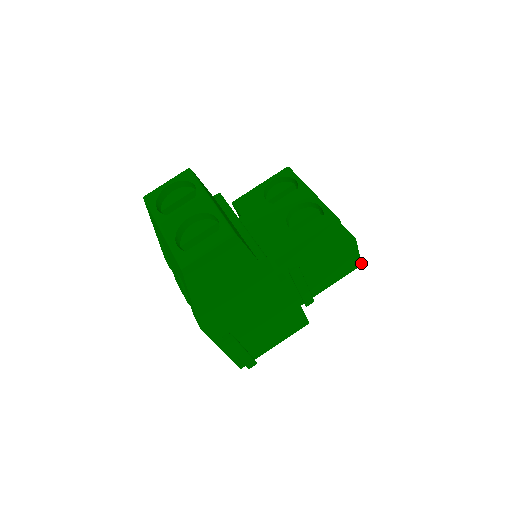
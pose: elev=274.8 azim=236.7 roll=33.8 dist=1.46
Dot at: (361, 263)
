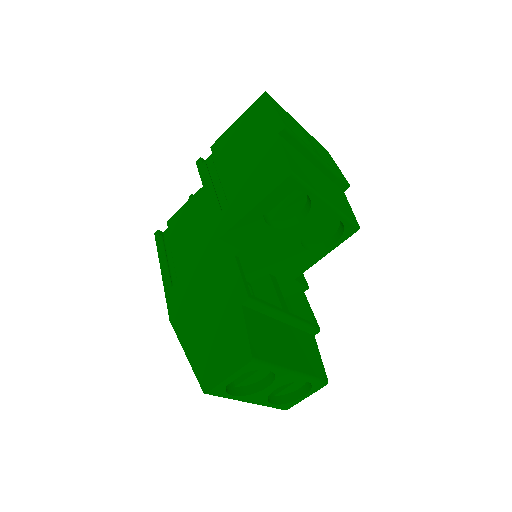
Dot at: (329, 154)
